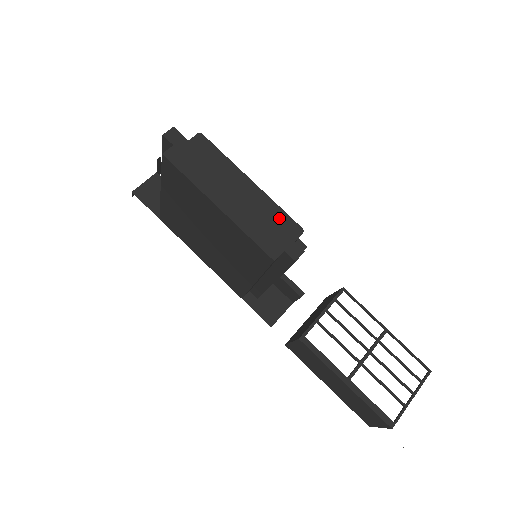
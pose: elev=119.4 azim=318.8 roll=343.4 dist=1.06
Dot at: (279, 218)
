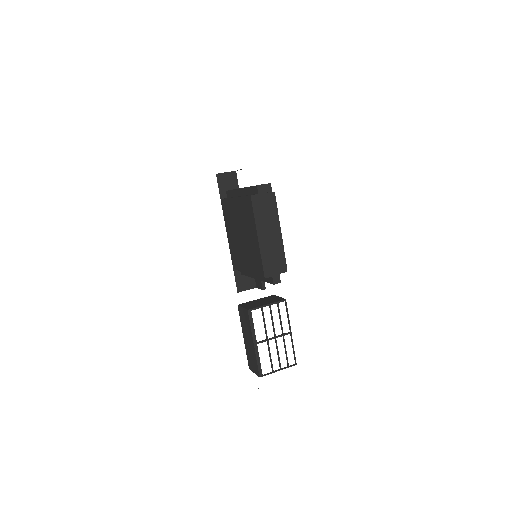
Dot at: (281, 258)
